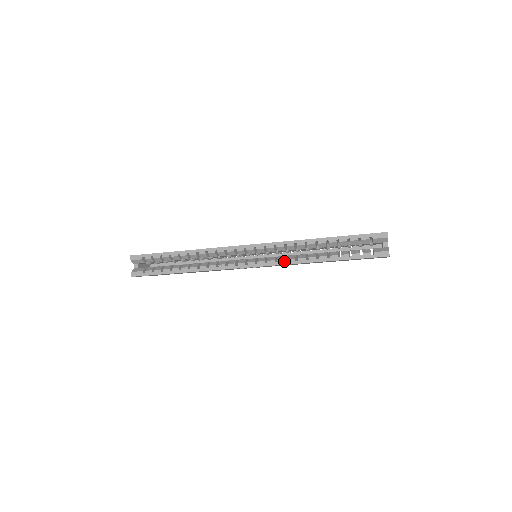
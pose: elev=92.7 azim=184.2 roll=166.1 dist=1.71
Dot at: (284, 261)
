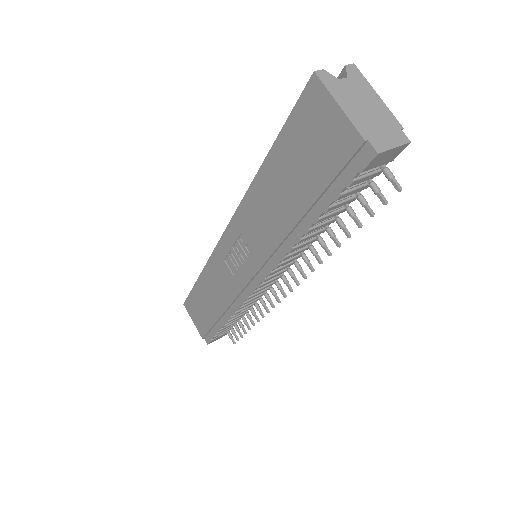
Dot at: occluded
